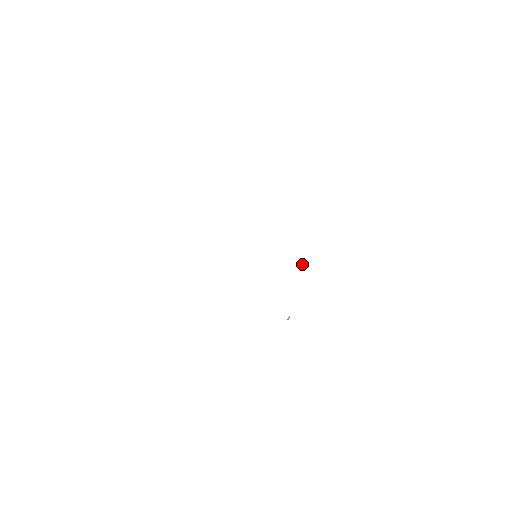
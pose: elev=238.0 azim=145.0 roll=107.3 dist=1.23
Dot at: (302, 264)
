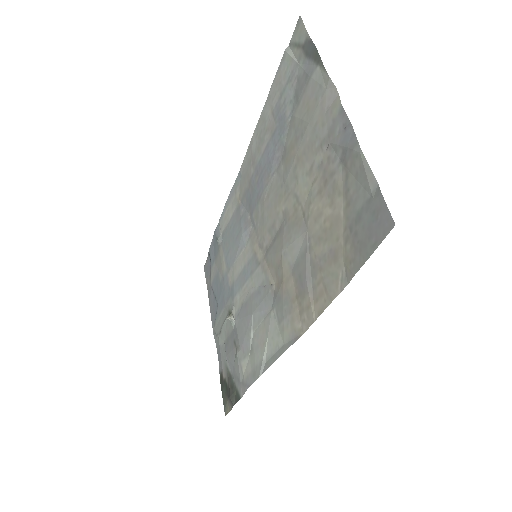
Dot at: (221, 244)
